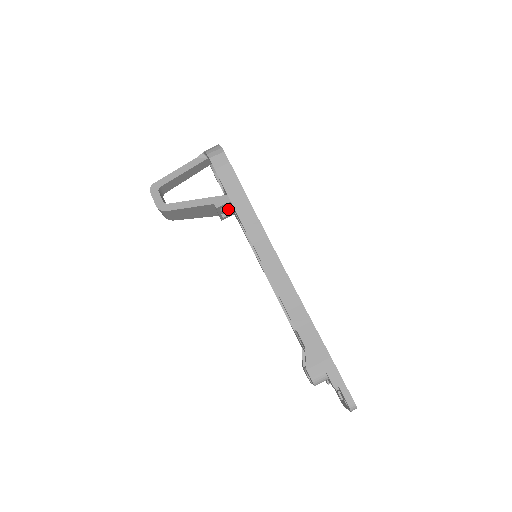
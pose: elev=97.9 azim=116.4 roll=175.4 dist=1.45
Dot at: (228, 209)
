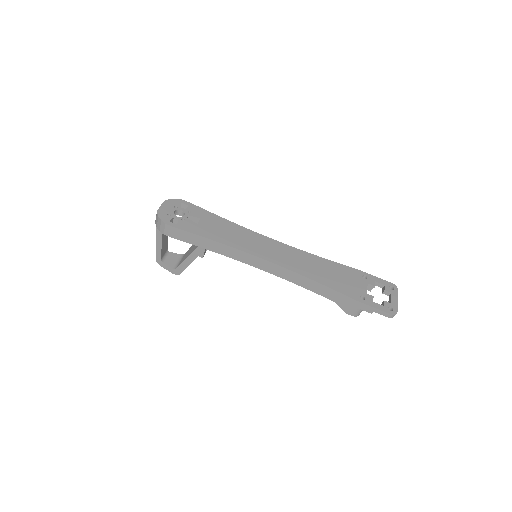
Dot at: occluded
